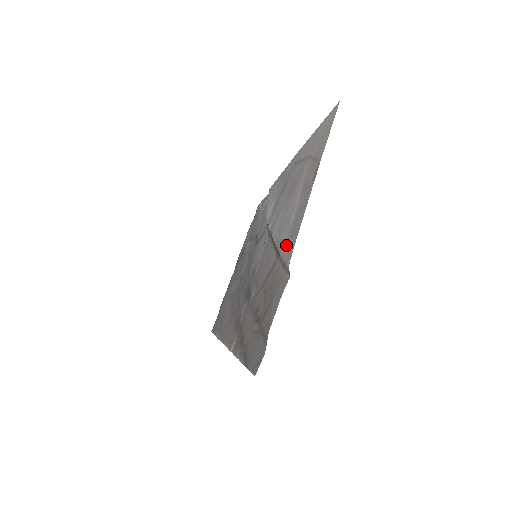
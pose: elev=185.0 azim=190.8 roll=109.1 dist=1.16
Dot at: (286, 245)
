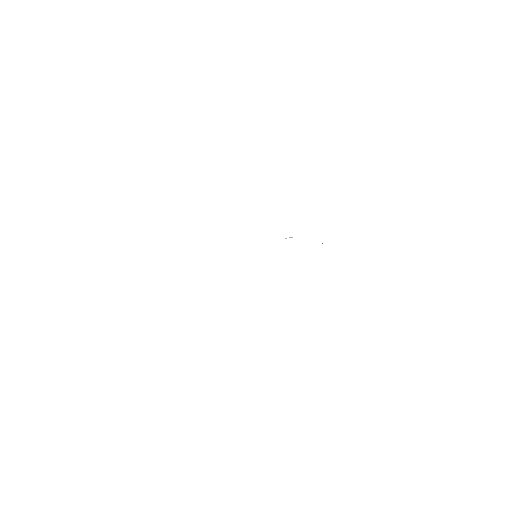
Dot at: occluded
